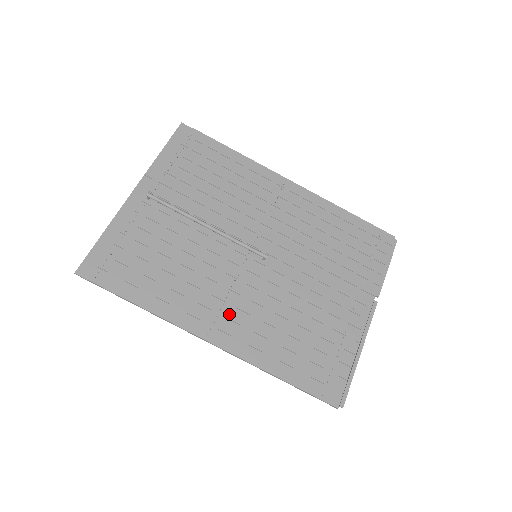
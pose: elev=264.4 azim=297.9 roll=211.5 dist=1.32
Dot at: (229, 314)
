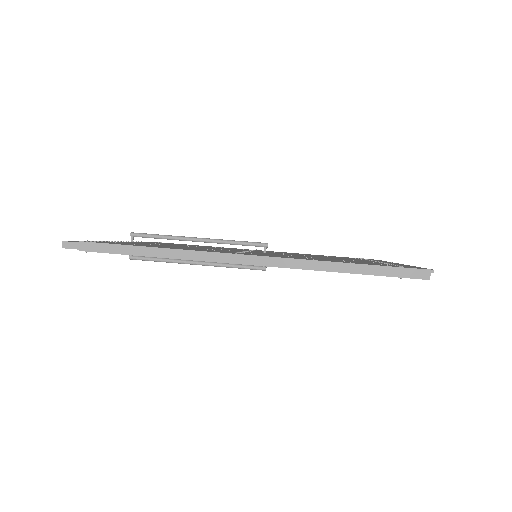
Dot at: occluded
